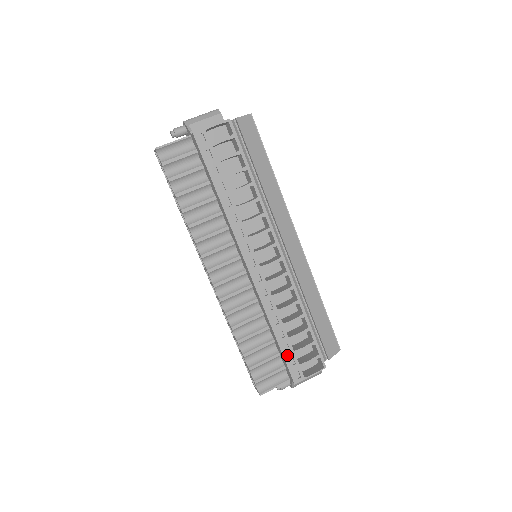
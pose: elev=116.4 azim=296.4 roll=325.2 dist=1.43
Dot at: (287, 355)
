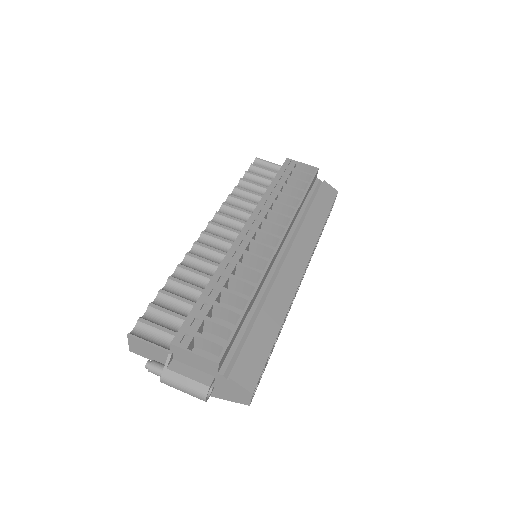
Dot at: (196, 312)
